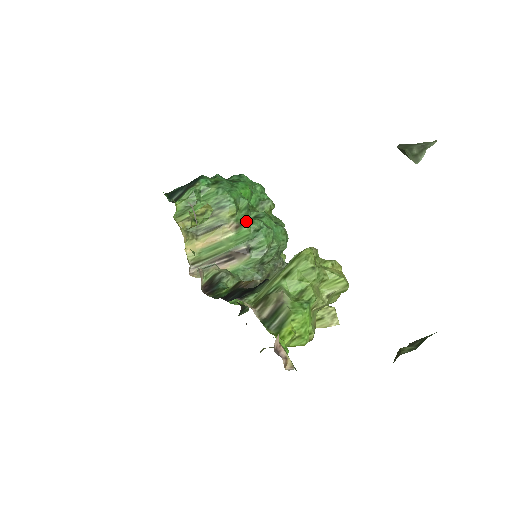
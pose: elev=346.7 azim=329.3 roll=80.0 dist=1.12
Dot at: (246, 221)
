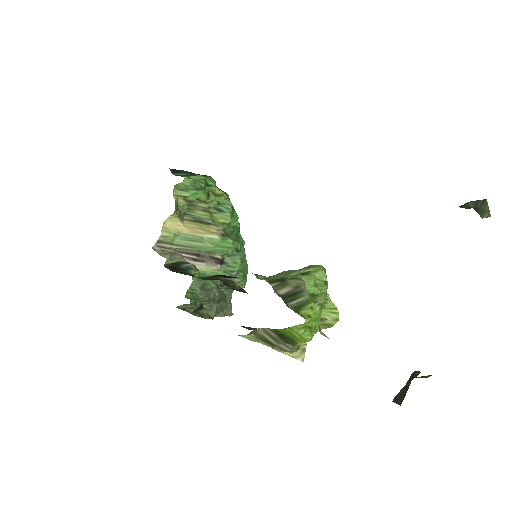
Dot at: (232, 236)
